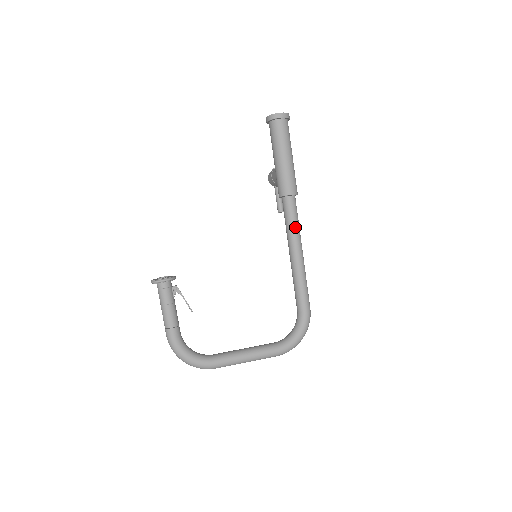
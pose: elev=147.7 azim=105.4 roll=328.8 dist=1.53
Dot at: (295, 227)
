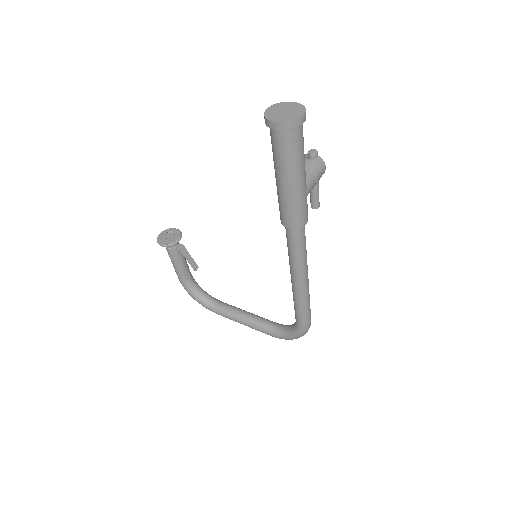
Dot at: (294, 258)
